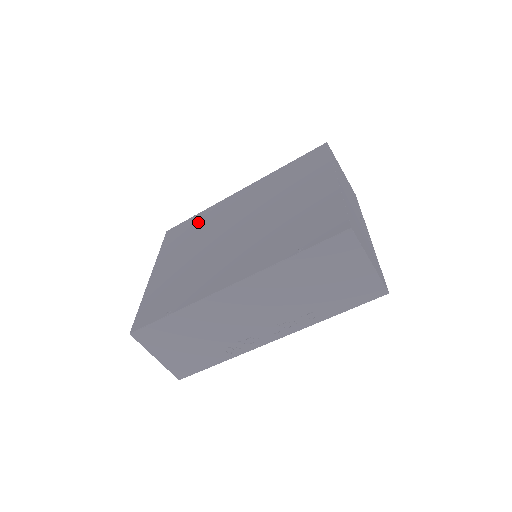
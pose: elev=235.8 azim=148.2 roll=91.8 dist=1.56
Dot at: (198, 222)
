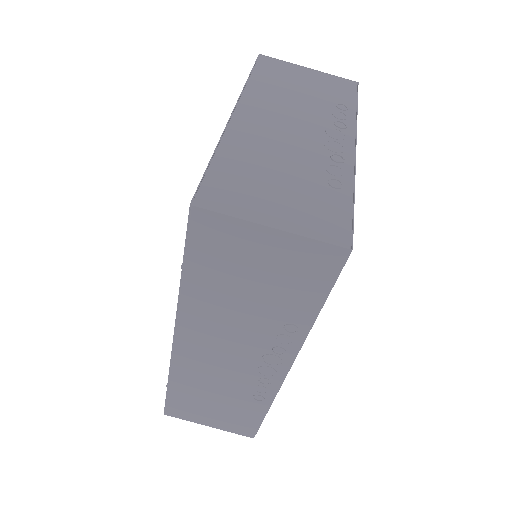
Dot at: occluded
